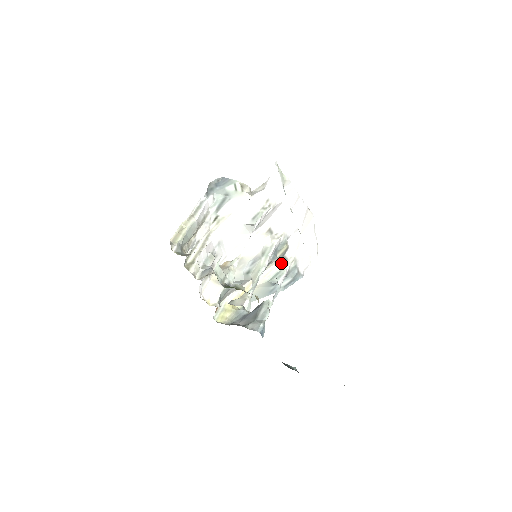
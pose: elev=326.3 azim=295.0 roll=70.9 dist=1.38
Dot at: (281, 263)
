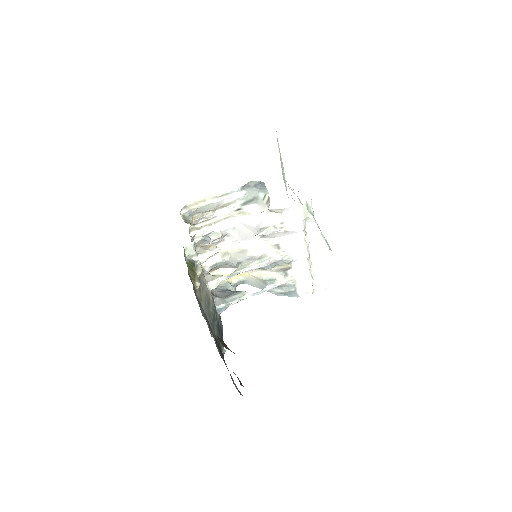
Dot at: (280, 275)
